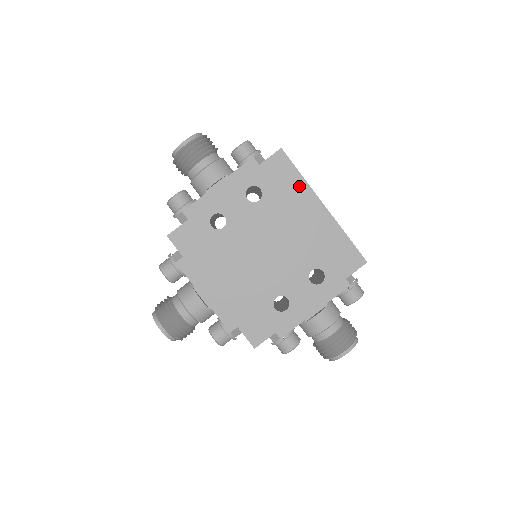
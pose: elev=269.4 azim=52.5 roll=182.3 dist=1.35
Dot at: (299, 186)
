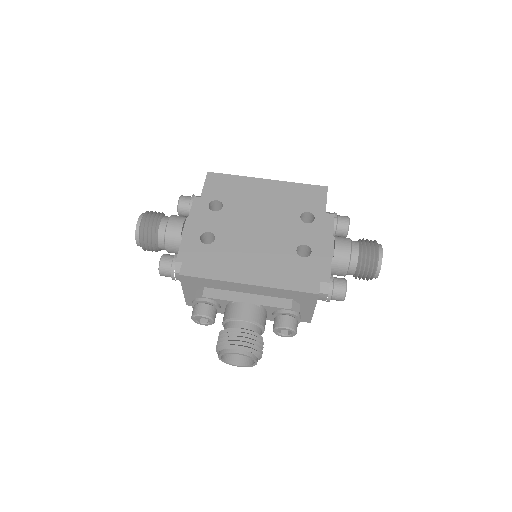
Dot at: (240, 181)
